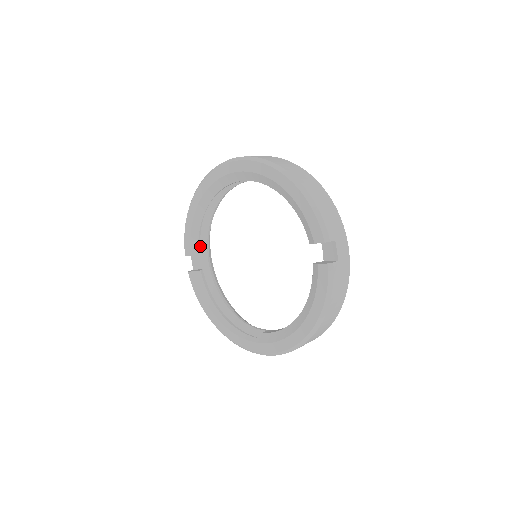
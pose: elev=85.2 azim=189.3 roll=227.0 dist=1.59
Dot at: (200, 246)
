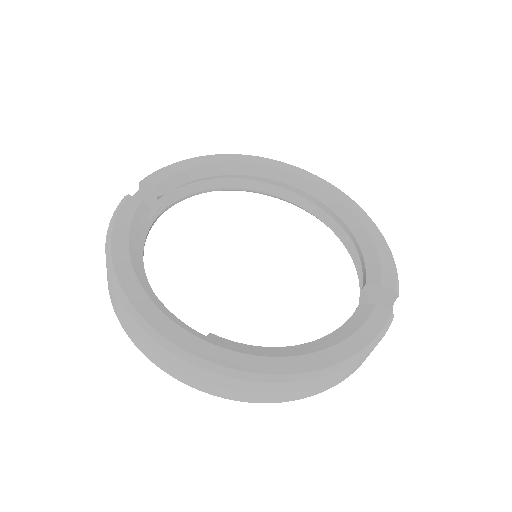
Dot at: (165, 195)
